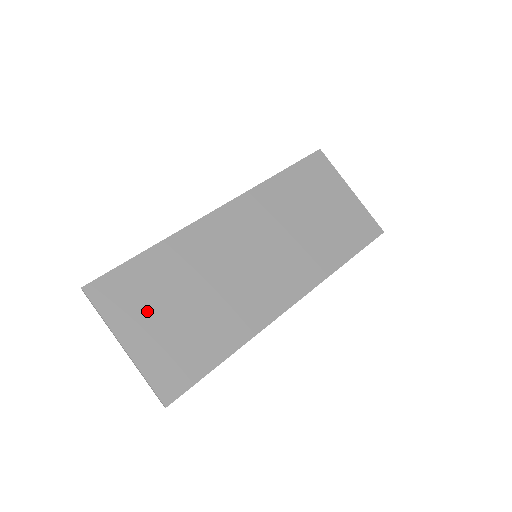
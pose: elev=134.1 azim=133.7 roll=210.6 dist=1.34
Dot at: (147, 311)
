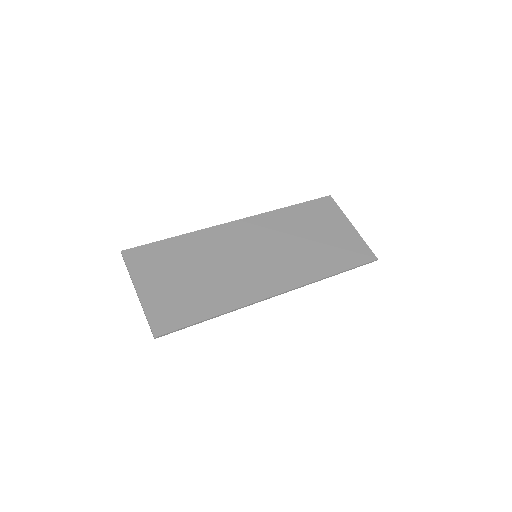
Dot at: (161, 274)
